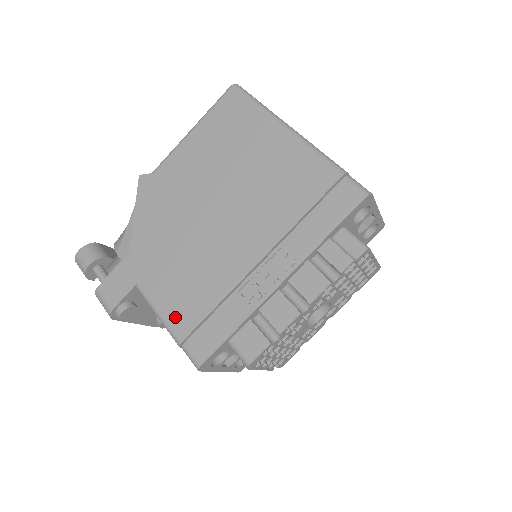
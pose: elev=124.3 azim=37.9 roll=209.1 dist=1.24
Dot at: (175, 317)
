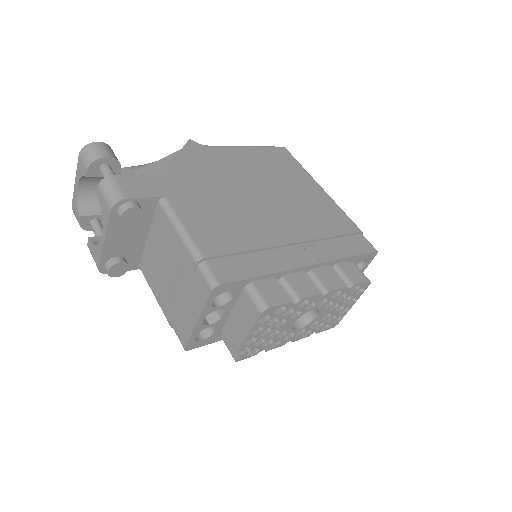
Dot at: (203, 237)
